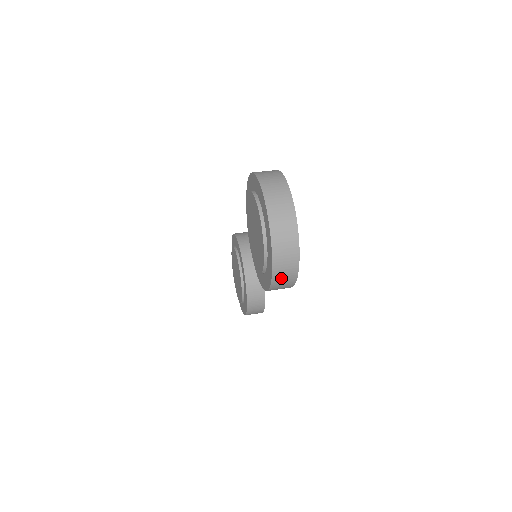
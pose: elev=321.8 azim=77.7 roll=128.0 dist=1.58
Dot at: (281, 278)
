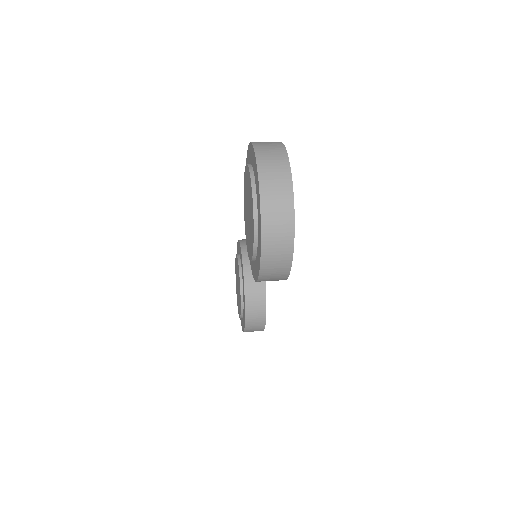
Dot at: (272, 260)
